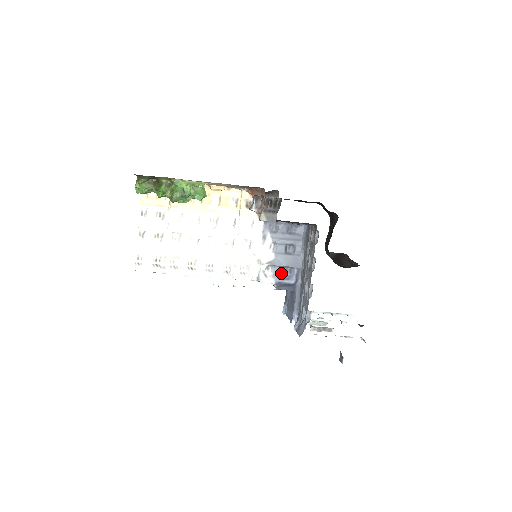
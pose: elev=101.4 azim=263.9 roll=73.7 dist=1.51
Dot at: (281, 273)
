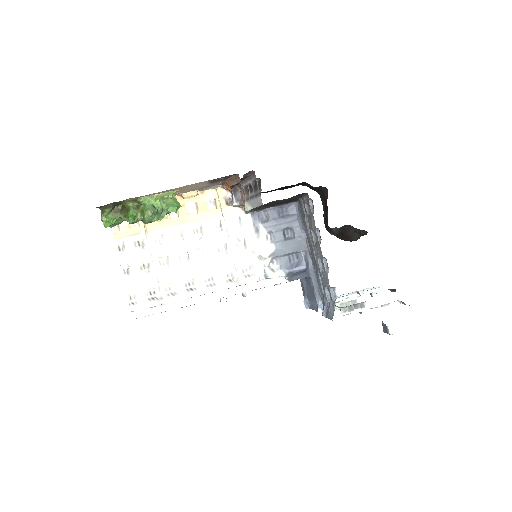
Dot at: (288, 262)
